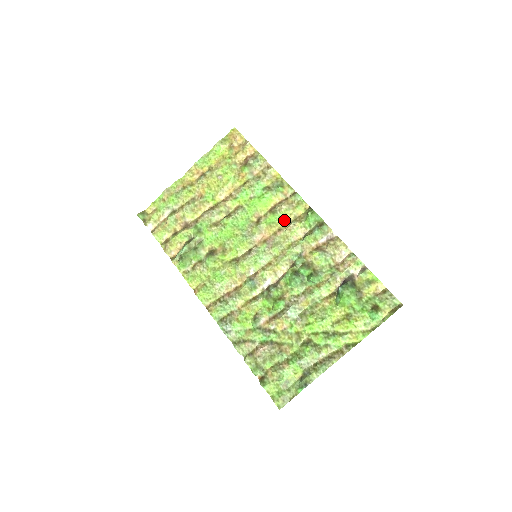
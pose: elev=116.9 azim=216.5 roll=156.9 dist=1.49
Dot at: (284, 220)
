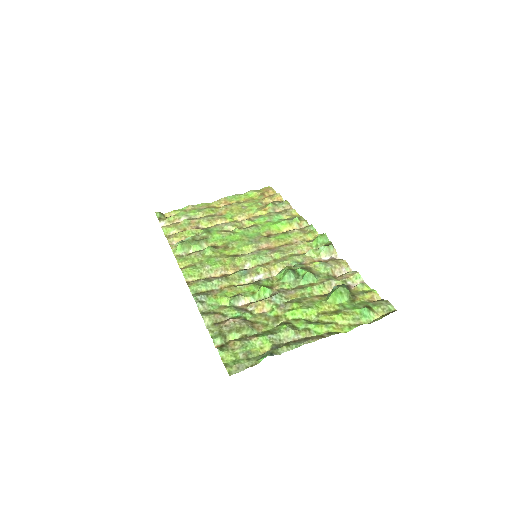
Dot at: (293, 239)
